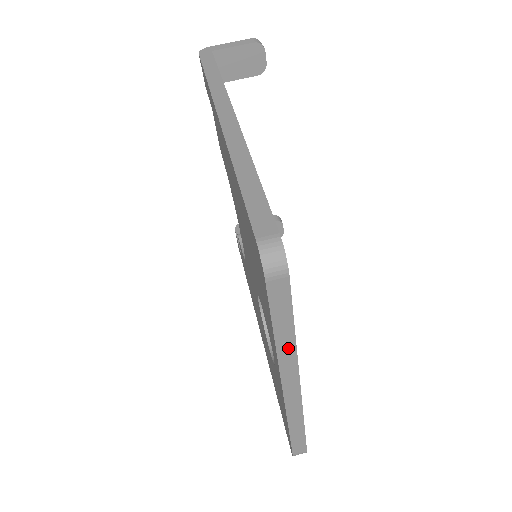
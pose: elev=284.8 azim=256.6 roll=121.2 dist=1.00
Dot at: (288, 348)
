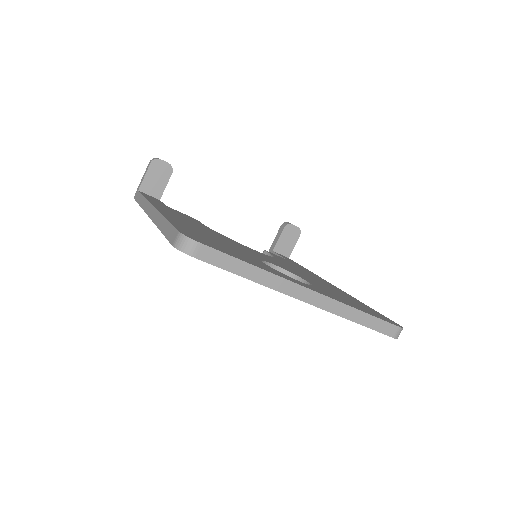
Dot at: (265, 277)
